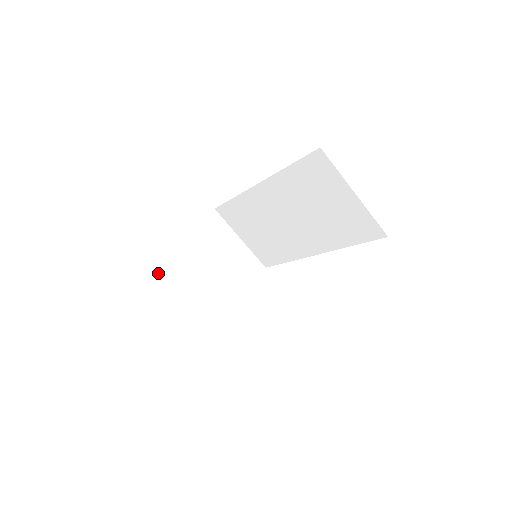
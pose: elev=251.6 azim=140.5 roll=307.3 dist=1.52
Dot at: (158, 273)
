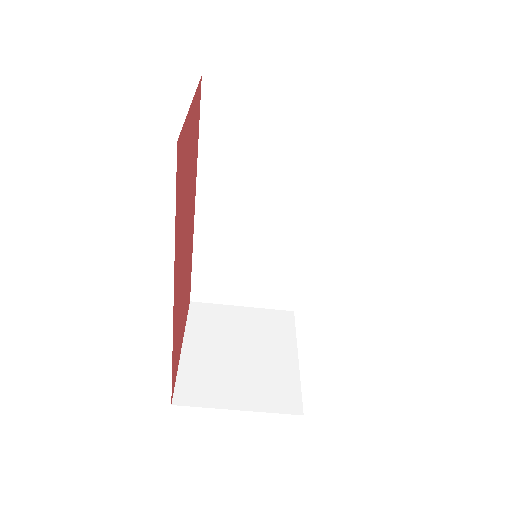
Dot at: (182, 400)
